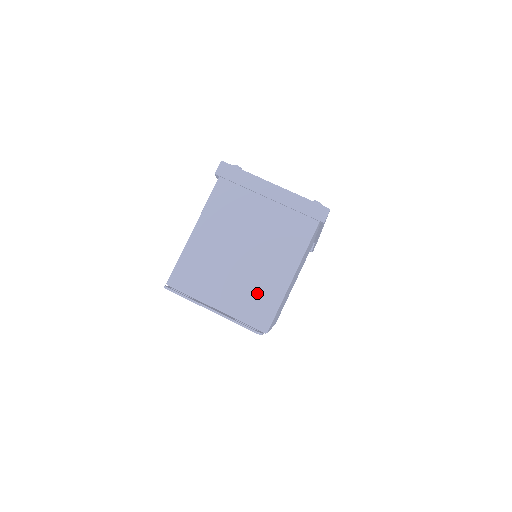
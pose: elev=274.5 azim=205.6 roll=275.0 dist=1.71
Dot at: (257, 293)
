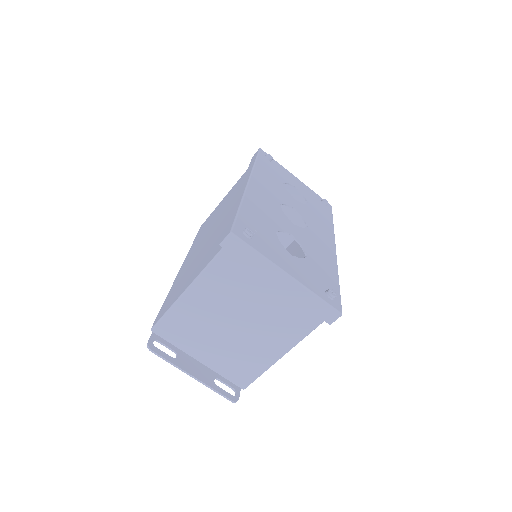
Dot at: (242, 360)
